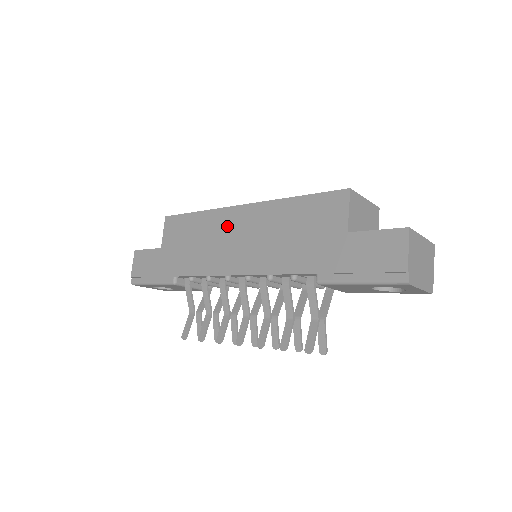
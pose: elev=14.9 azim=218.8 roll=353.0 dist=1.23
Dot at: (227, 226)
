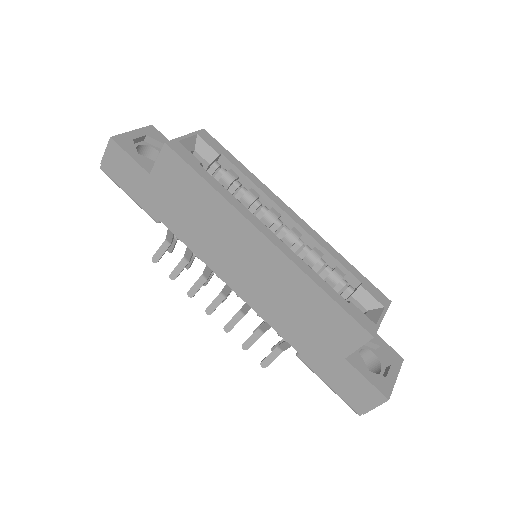
Dot at: (240, 239)
